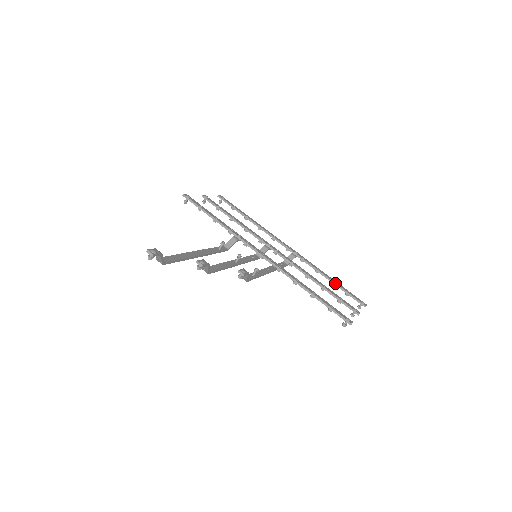
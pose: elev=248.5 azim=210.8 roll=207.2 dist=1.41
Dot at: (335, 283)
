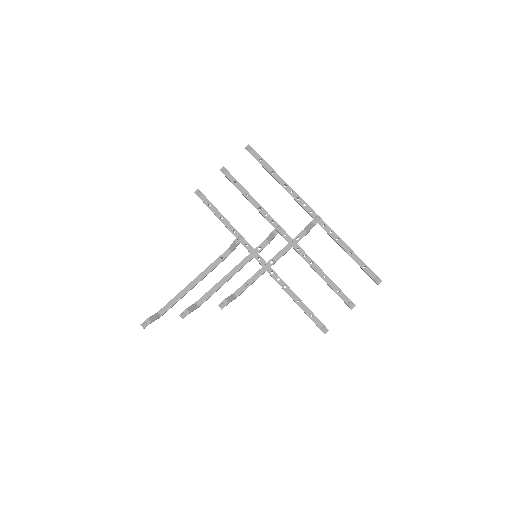
Dot at: (351, 257)
